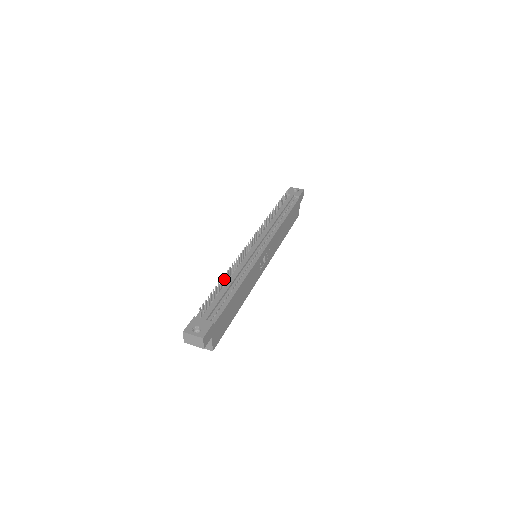
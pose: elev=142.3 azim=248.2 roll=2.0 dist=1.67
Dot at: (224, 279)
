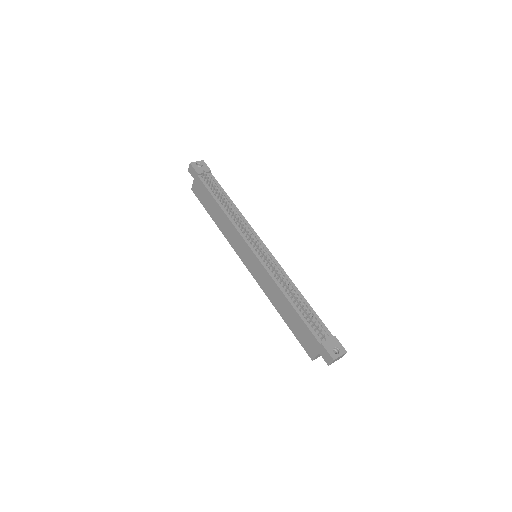
Dot at: (287, 297)
